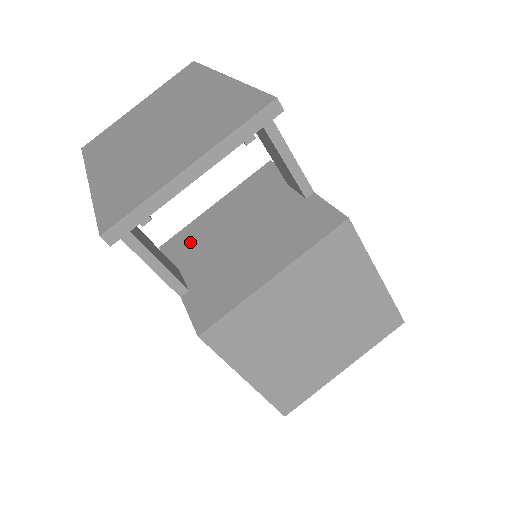
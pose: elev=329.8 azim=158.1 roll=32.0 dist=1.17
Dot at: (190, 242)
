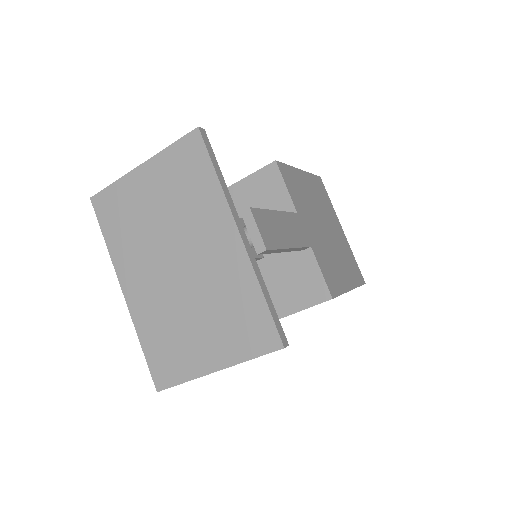
Dot at: occluded
